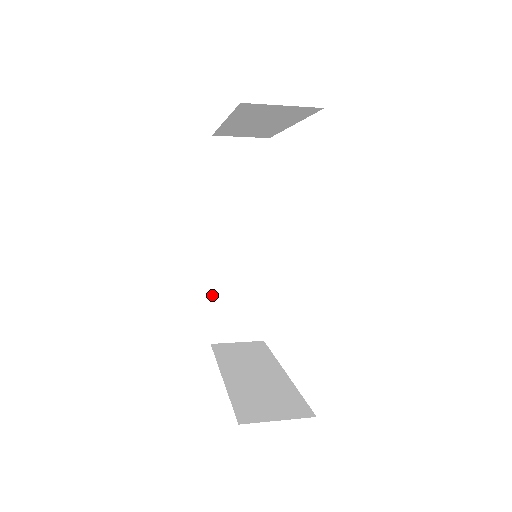
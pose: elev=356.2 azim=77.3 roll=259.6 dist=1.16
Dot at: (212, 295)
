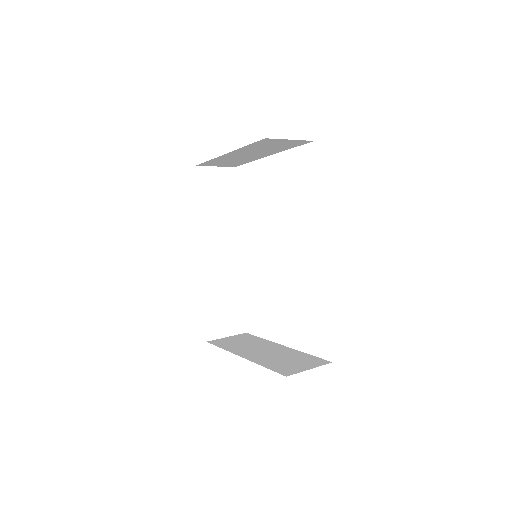
Dot at: (204, 299)
